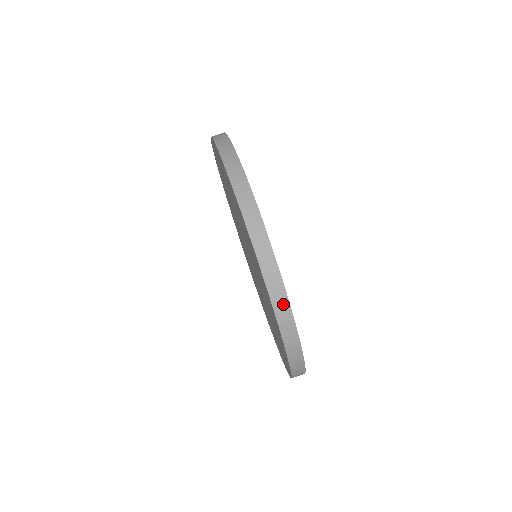
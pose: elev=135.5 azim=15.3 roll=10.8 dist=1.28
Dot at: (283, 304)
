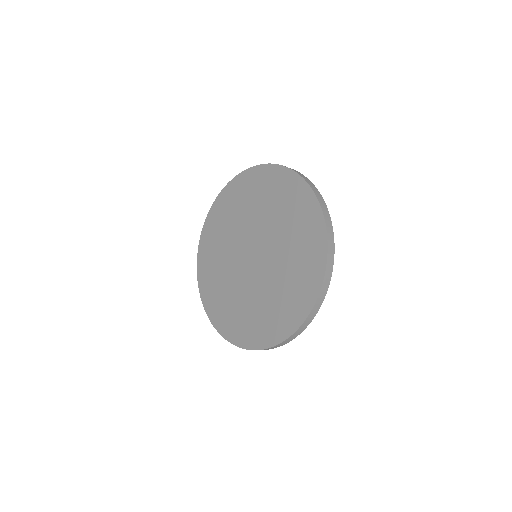
Dot at: (323, 204)
